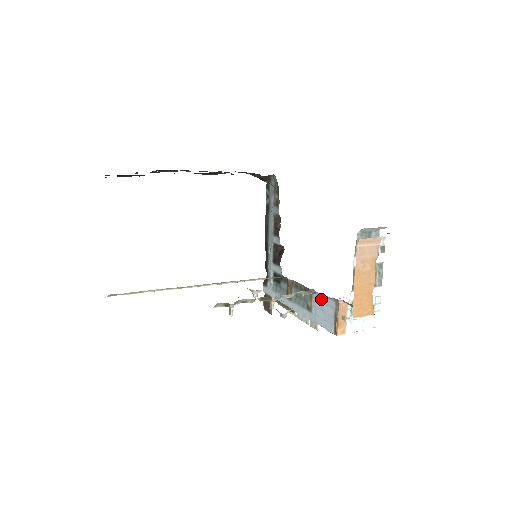
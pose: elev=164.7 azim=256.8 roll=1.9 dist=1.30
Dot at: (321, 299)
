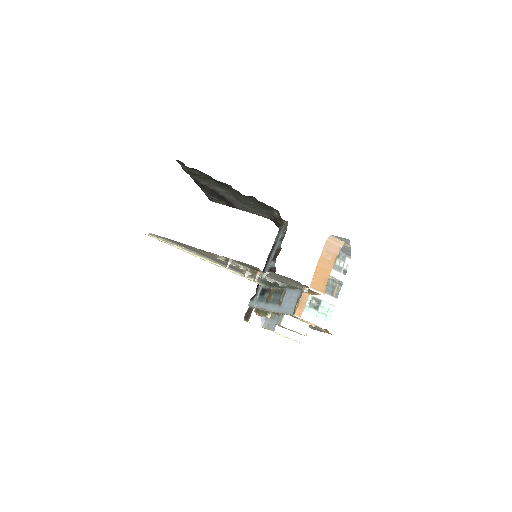
Dot at: (291, 293)
